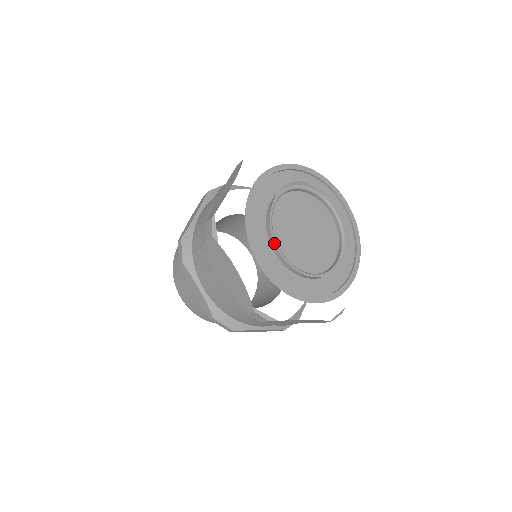
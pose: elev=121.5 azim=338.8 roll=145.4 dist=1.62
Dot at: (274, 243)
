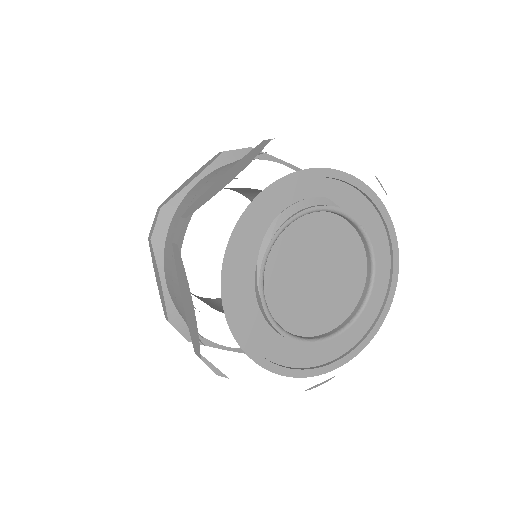
Dot at: occluded
